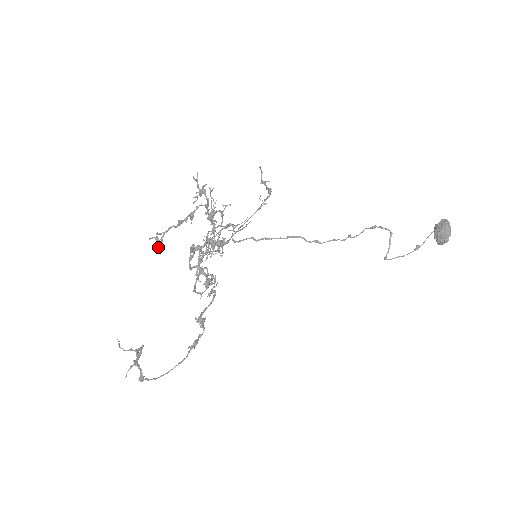
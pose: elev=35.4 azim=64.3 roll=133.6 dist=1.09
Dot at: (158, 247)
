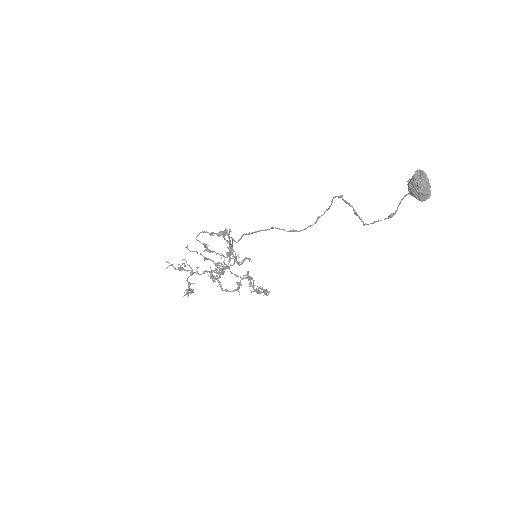
Dot at: (193, 292)
